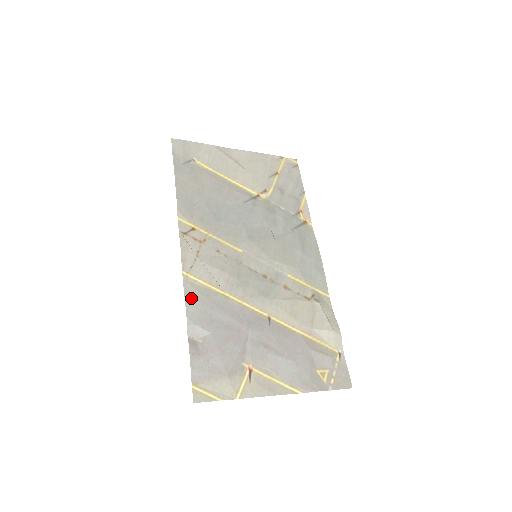
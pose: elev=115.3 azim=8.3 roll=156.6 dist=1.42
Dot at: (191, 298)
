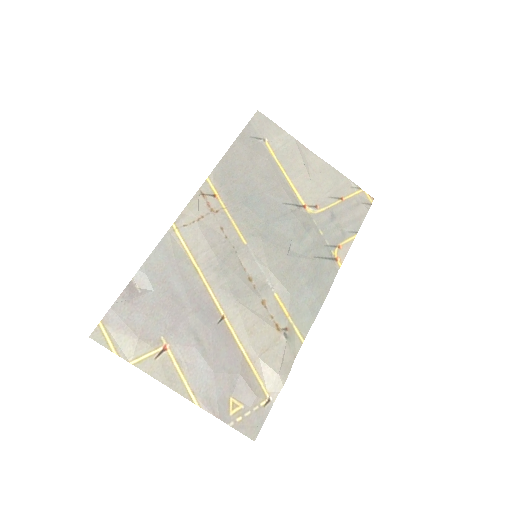
Dot at: (162, 250)
